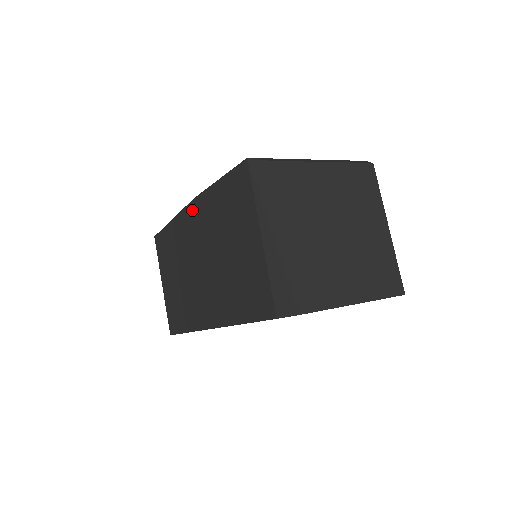
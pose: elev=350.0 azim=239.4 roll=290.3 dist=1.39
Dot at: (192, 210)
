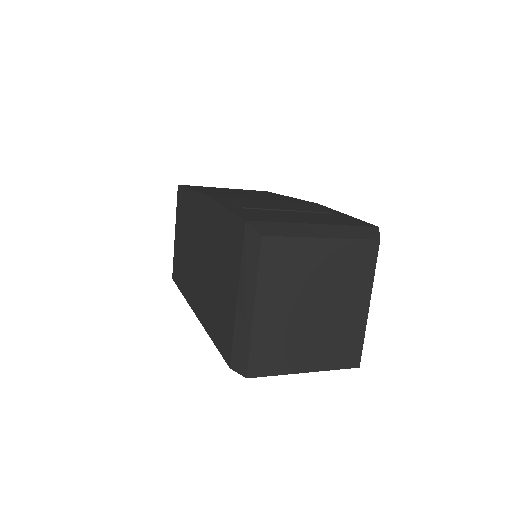
Dot at: (204, 204)
